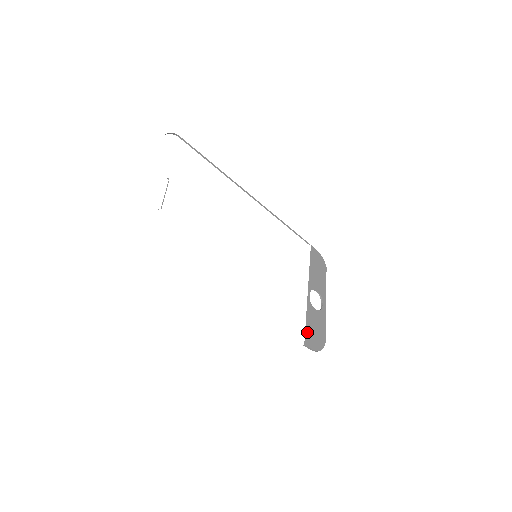
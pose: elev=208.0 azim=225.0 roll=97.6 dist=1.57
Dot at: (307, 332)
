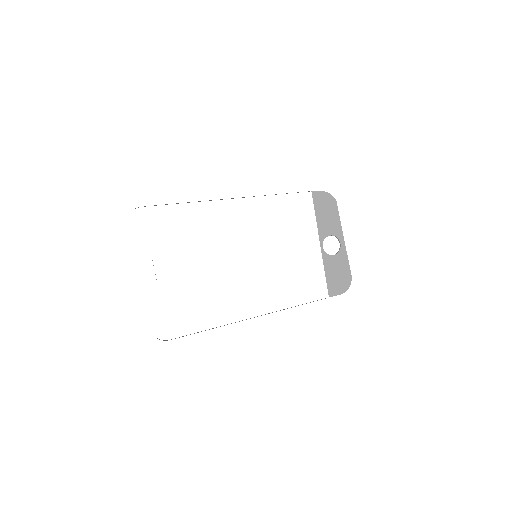
Dot at: (329, 284)
